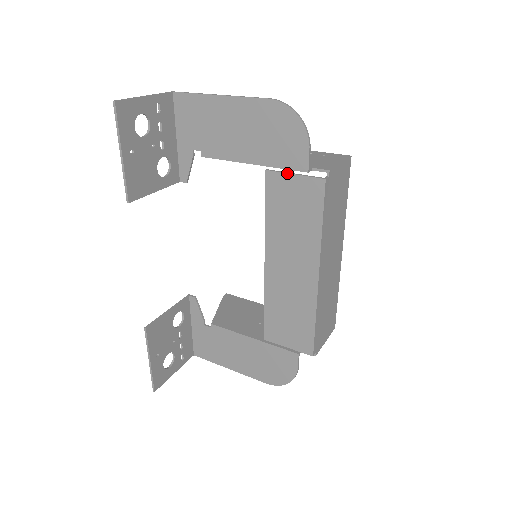
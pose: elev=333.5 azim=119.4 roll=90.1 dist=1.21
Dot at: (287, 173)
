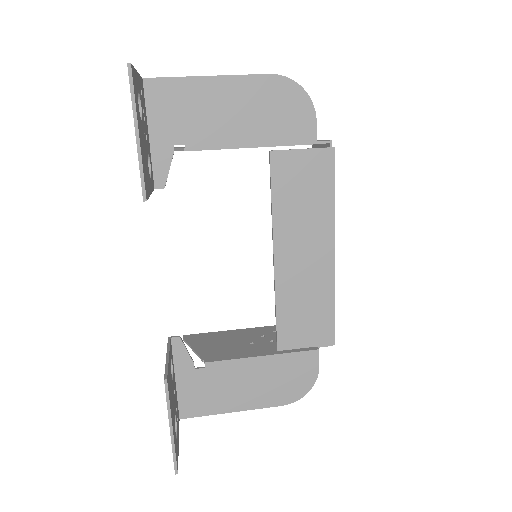
Dot at: (294, 149)
